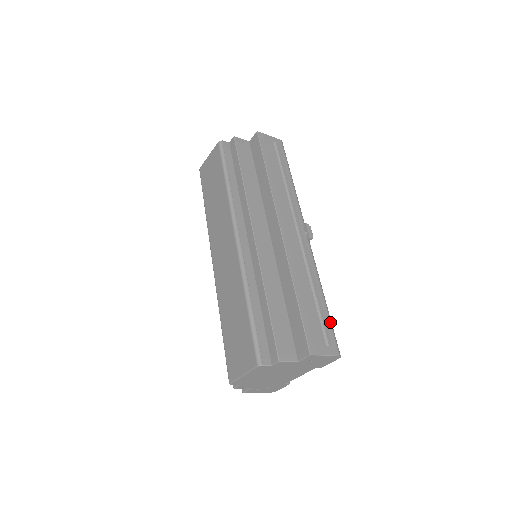
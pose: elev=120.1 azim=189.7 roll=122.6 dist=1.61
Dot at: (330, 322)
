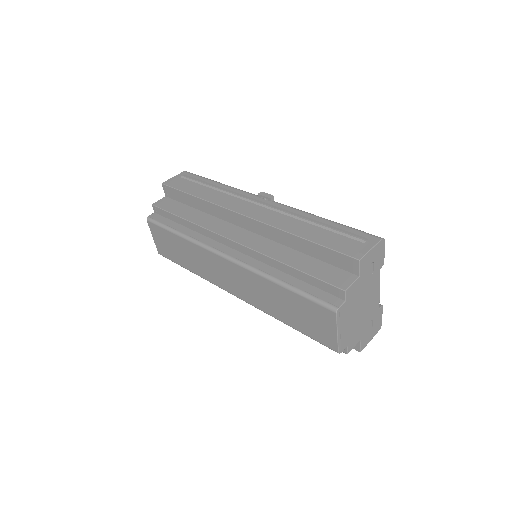
Dot at: (349, 228)
